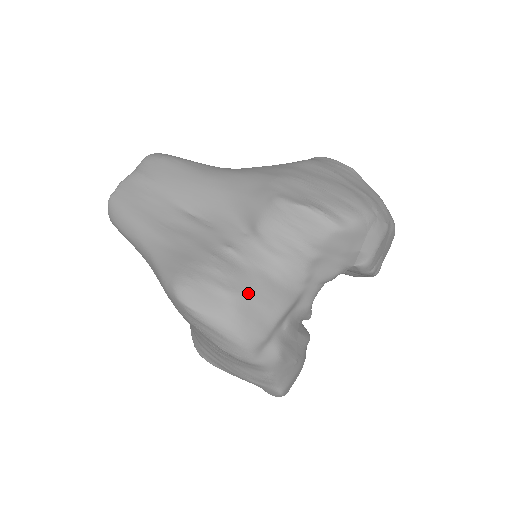
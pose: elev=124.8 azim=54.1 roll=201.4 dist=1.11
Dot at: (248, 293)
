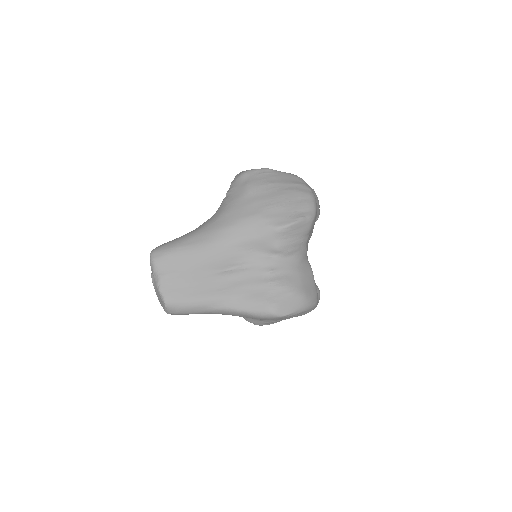
Dot at: (301, 283)
